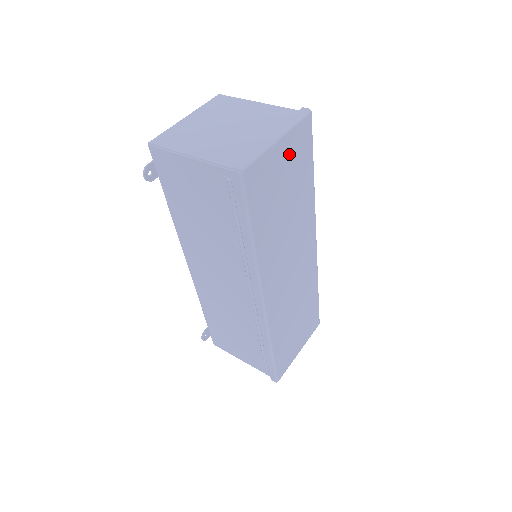
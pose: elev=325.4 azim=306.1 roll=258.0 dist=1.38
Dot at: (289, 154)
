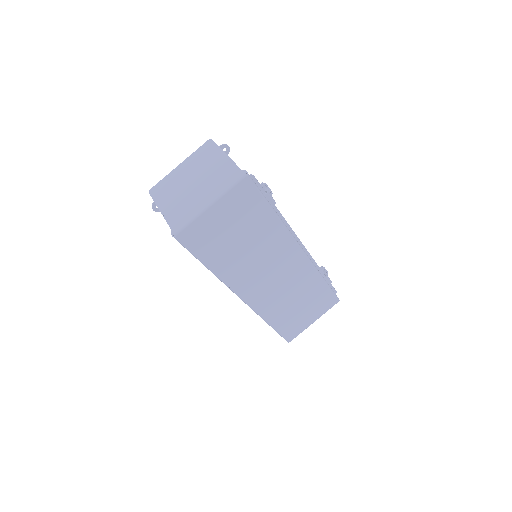
Dot at: (229, 210)
